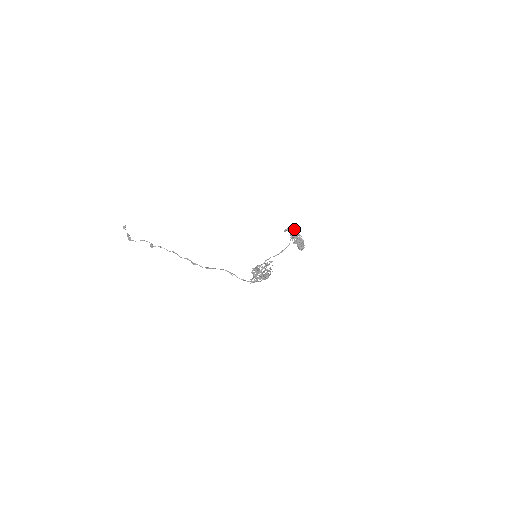
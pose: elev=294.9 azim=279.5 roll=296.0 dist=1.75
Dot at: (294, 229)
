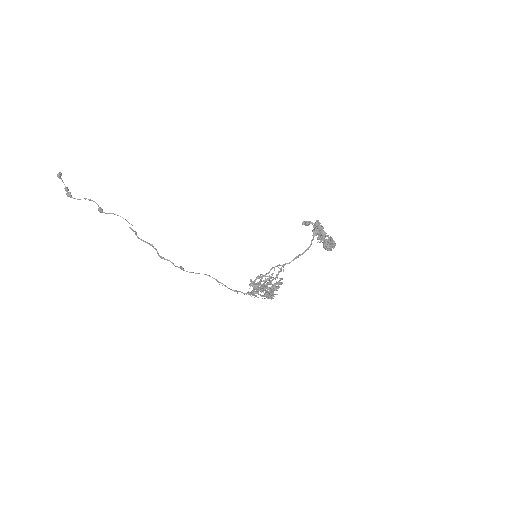
Dot at: (319, 230)
